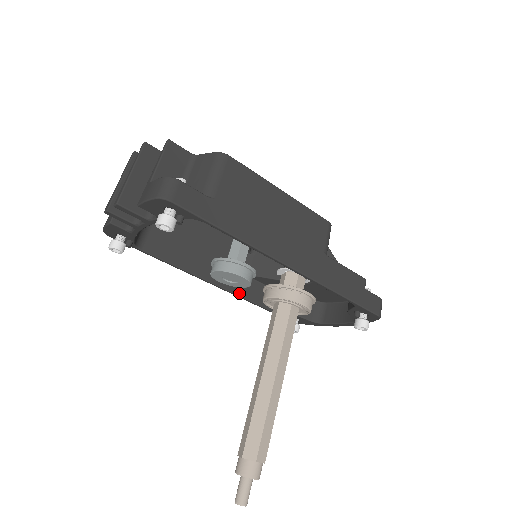
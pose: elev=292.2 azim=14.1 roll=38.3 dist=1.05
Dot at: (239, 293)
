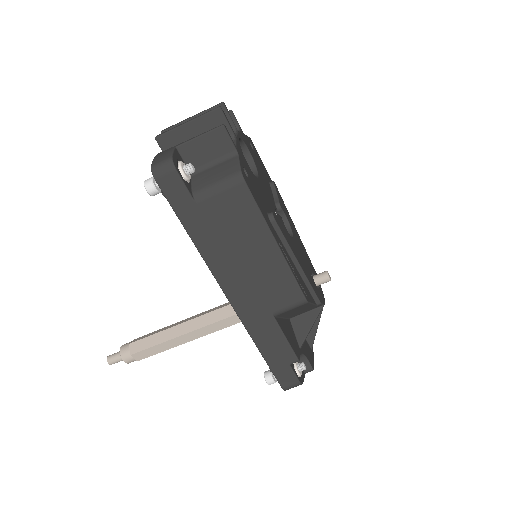
Dot at: occluded
